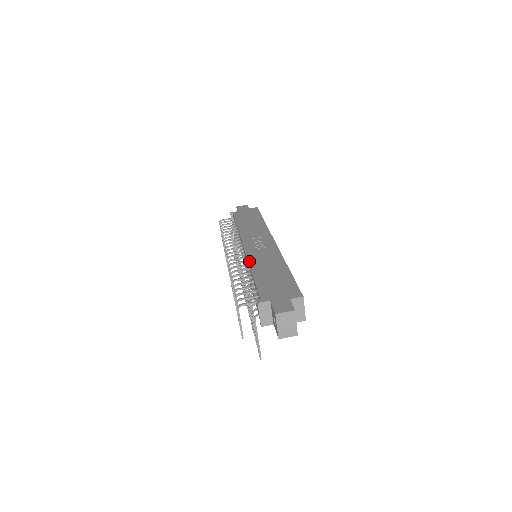
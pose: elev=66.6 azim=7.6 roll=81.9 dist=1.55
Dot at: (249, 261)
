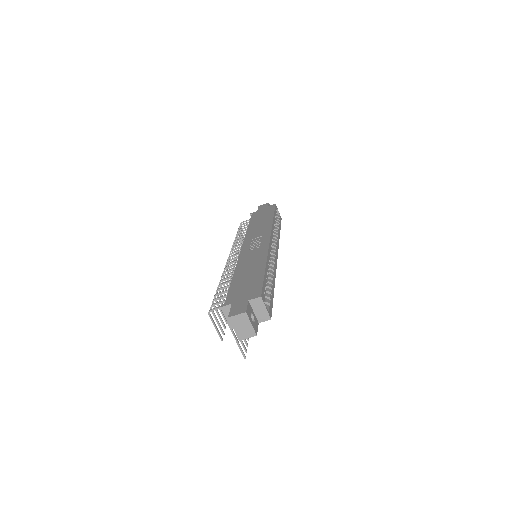
Dot at: (237, 264)
